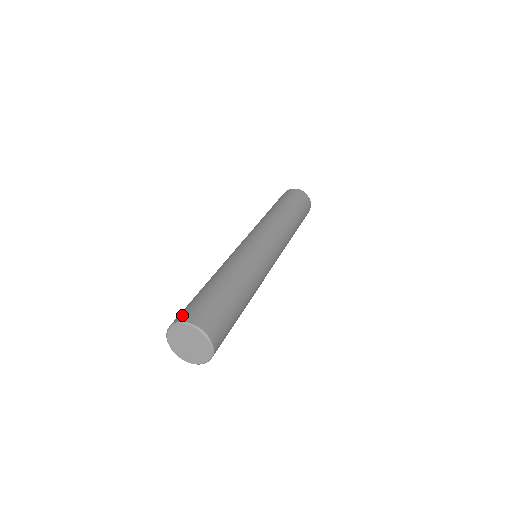
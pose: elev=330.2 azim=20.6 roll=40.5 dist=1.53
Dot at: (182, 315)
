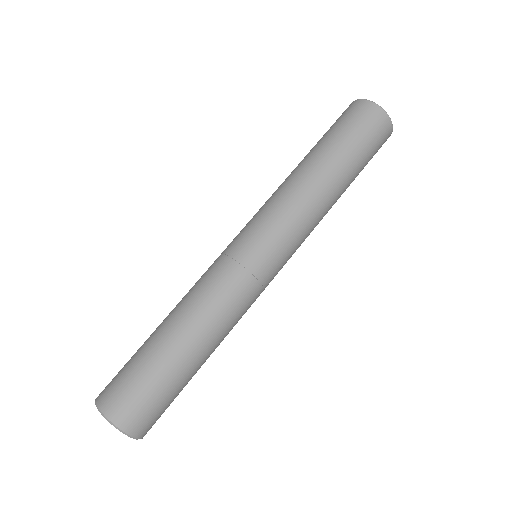
Dot at: (109, 398)
